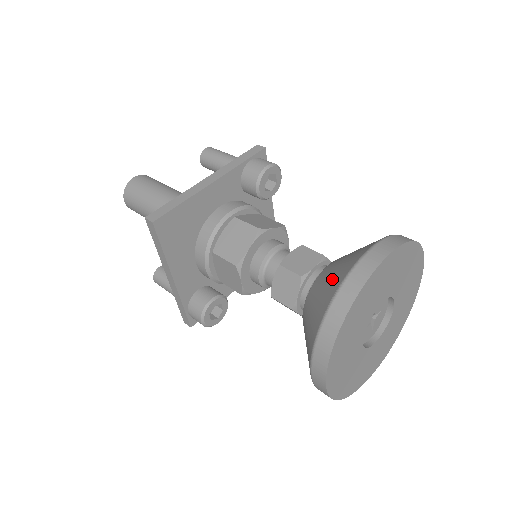
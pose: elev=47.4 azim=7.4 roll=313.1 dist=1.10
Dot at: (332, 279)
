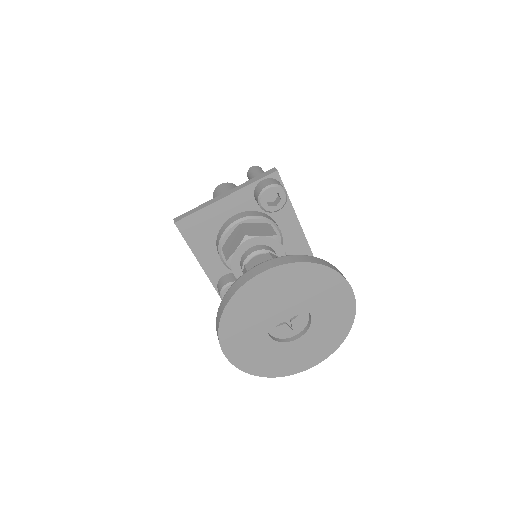
Dot at: occluded
